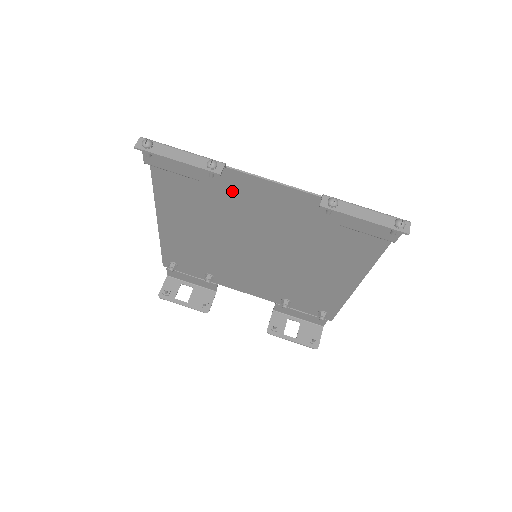
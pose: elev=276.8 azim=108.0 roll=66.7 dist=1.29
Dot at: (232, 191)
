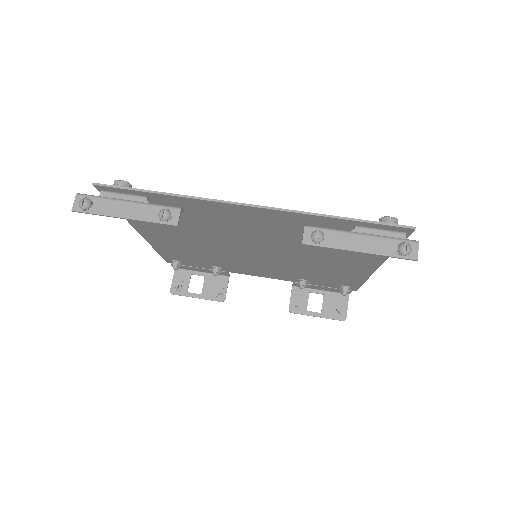
Dot at: (205, 214)
